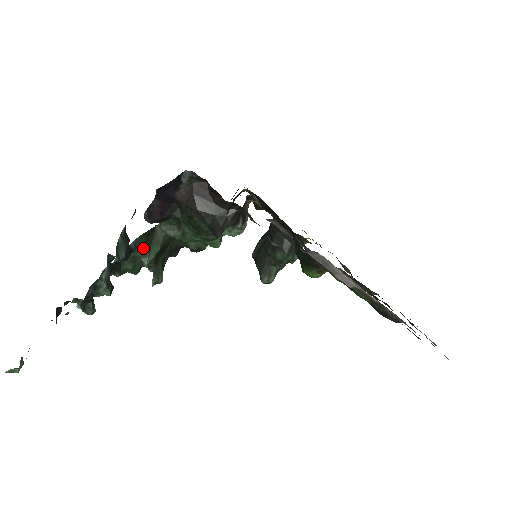
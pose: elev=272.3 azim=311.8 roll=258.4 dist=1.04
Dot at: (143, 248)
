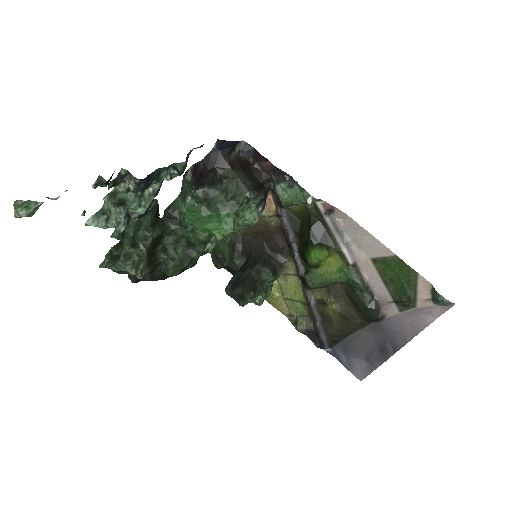
Dot at: (152, 220)
